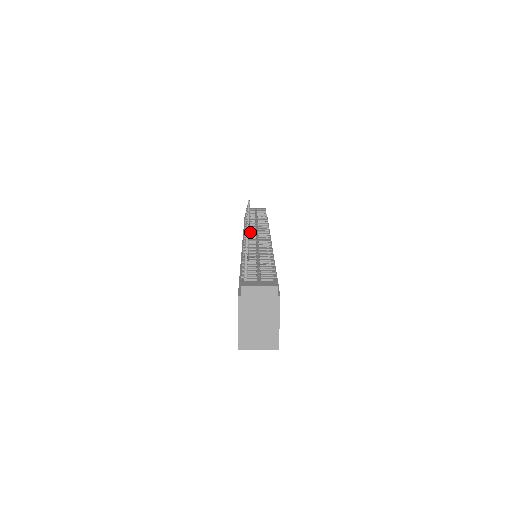
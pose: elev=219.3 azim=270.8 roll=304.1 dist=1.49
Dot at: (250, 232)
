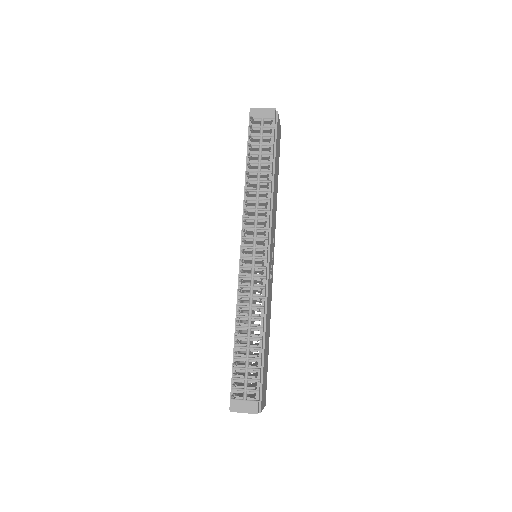
Dot at: (247, 239)
